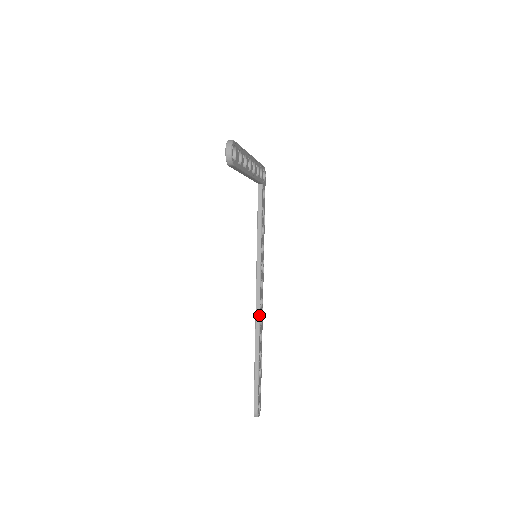
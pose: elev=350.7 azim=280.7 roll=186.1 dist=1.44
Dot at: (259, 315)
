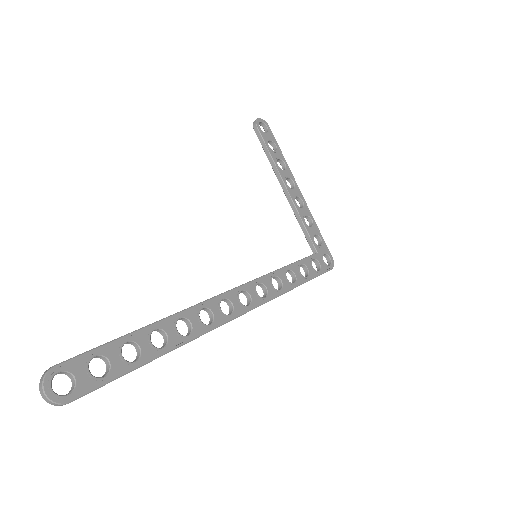
Dot at: (208, 299)
